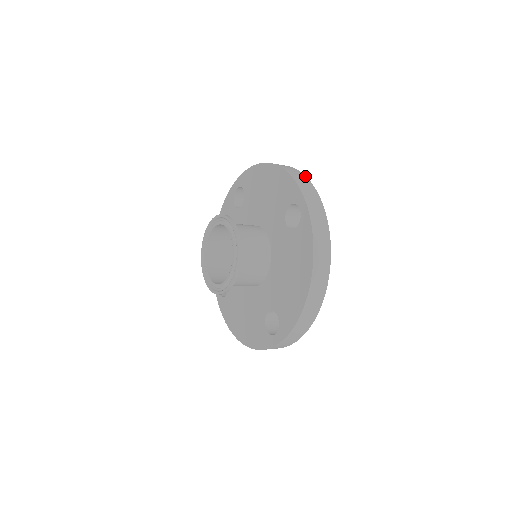
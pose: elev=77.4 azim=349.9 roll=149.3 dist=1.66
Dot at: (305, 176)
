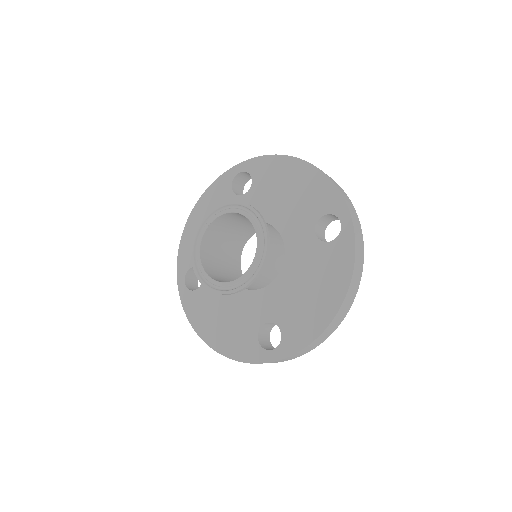
Dot at: occluded
